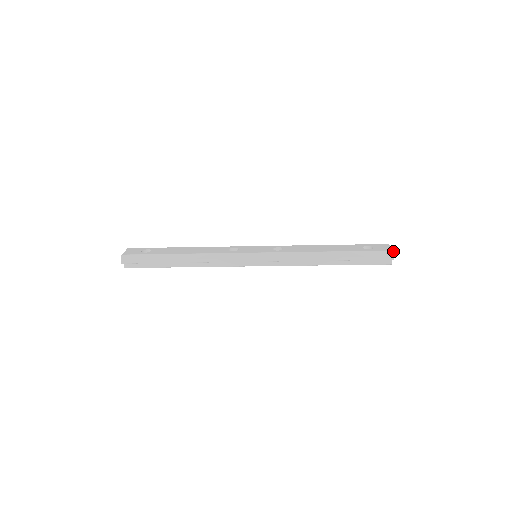
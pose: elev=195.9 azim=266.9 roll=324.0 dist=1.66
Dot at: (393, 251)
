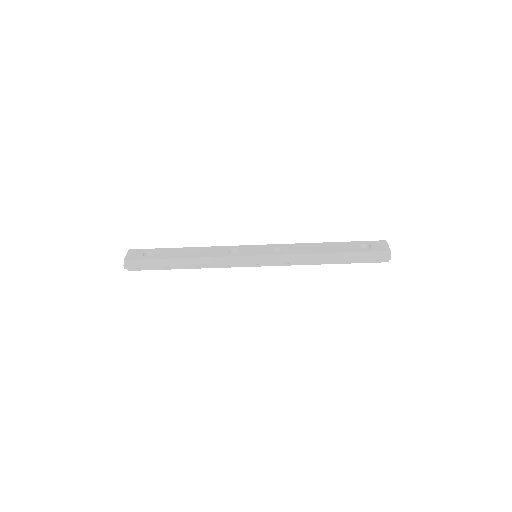
Dot at: (390, 251)
